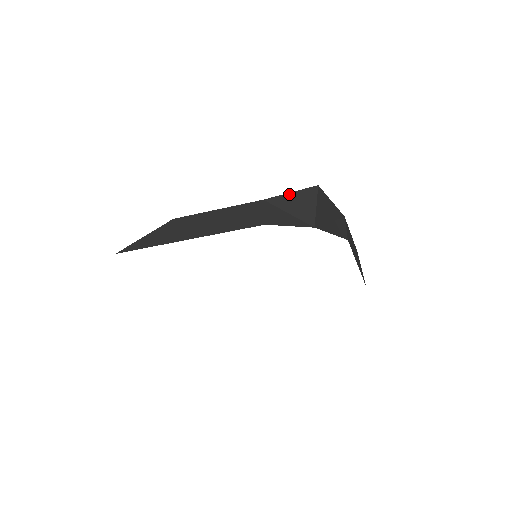
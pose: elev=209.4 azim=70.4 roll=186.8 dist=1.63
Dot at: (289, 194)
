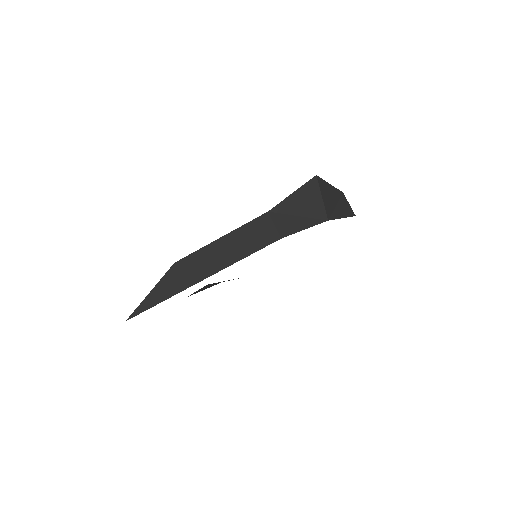
Dot at: (291, 196)
